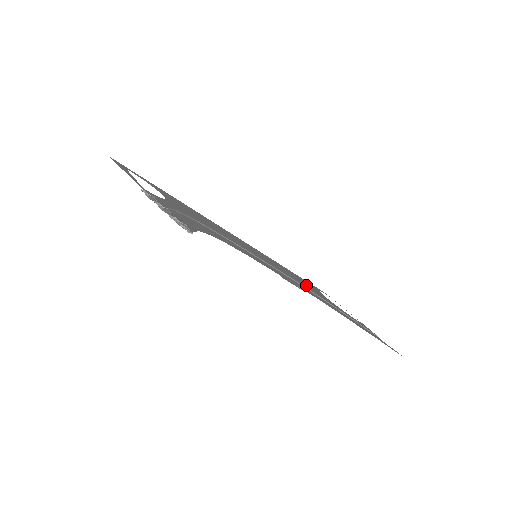
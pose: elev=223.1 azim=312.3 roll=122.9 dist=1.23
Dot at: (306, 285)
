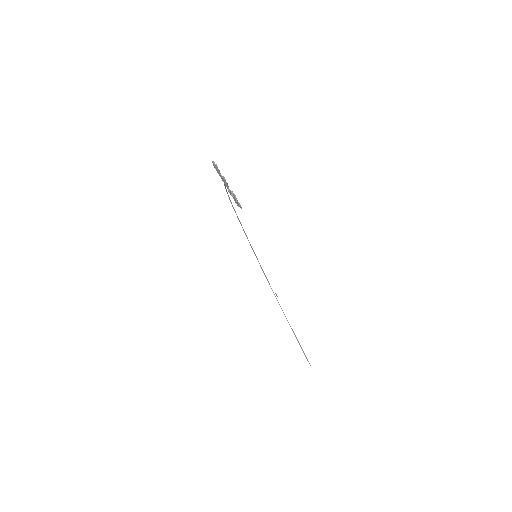
Dot at: occluded
